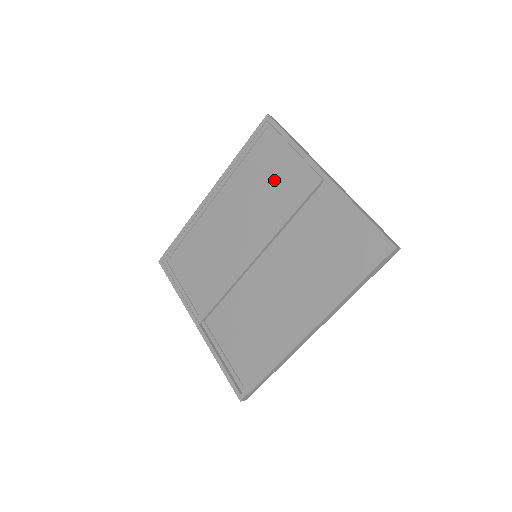
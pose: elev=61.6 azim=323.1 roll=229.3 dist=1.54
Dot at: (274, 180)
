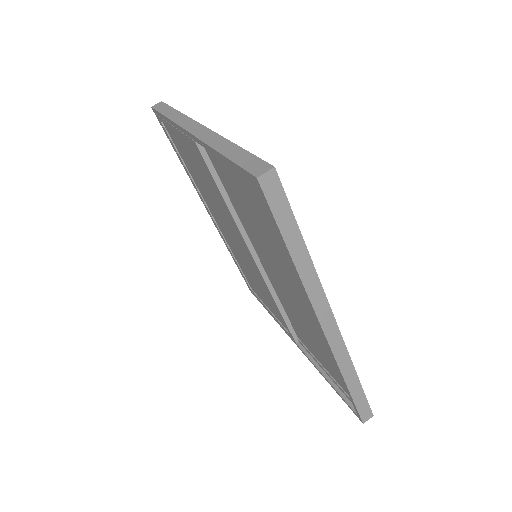
Dot at: (198, 170)
